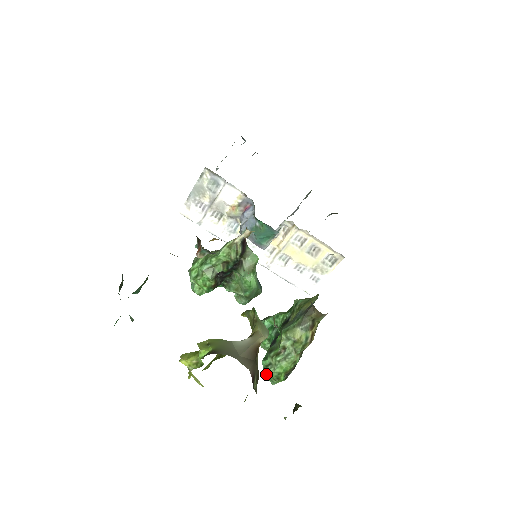
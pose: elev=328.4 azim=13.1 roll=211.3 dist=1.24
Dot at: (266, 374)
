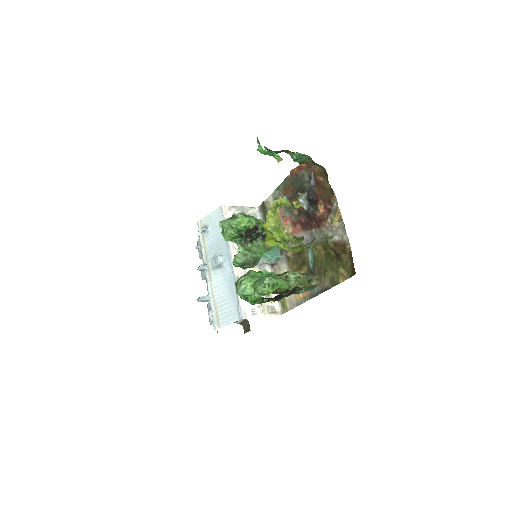
Dot at: (268, 277)
